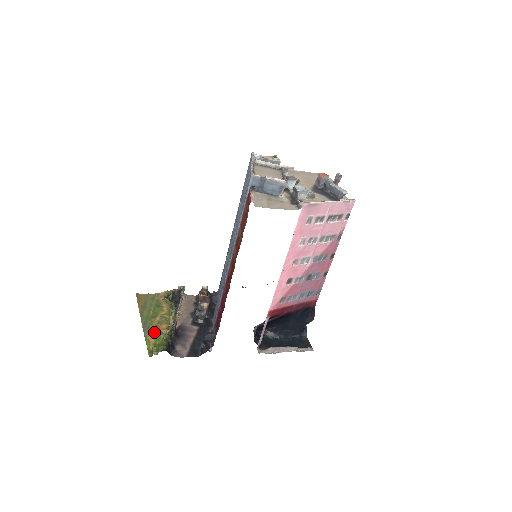
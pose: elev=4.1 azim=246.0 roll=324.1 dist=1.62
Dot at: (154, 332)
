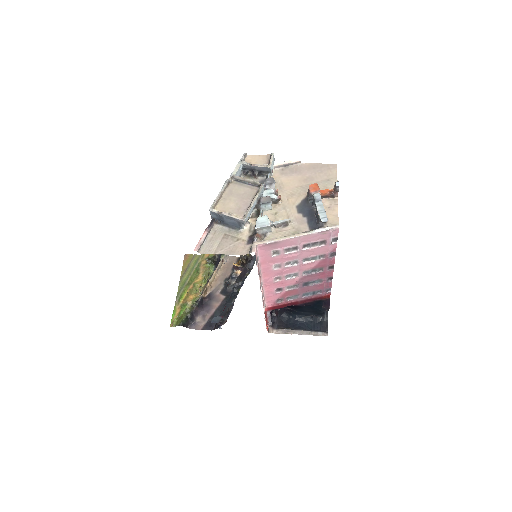
Dot at: (183, 301)
